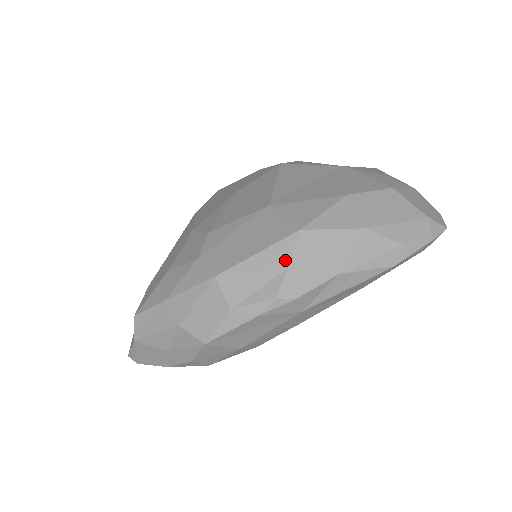
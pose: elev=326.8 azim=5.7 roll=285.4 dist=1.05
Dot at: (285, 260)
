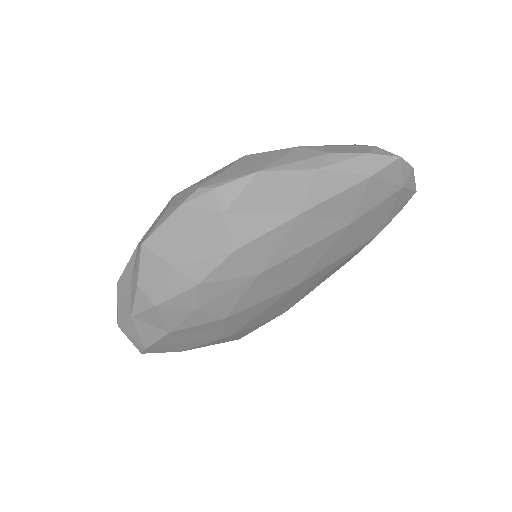
Dot at: (222, 171)
